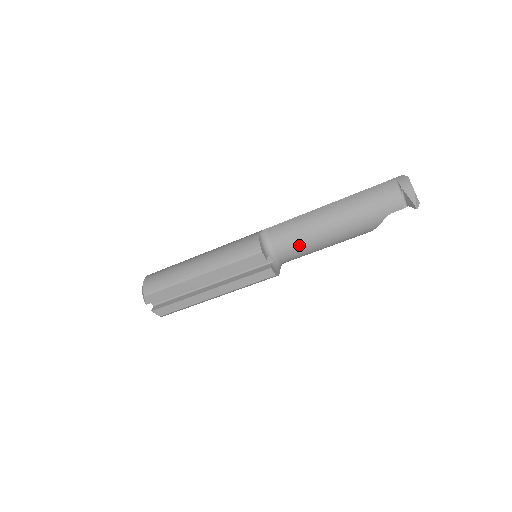
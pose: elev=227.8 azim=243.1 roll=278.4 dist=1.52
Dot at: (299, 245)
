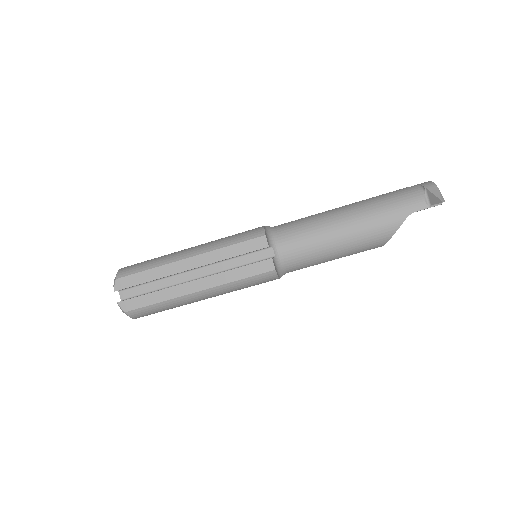
Dot at: (307, 240)
